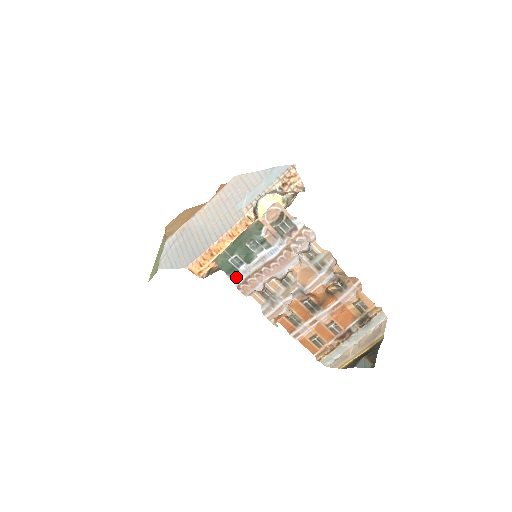
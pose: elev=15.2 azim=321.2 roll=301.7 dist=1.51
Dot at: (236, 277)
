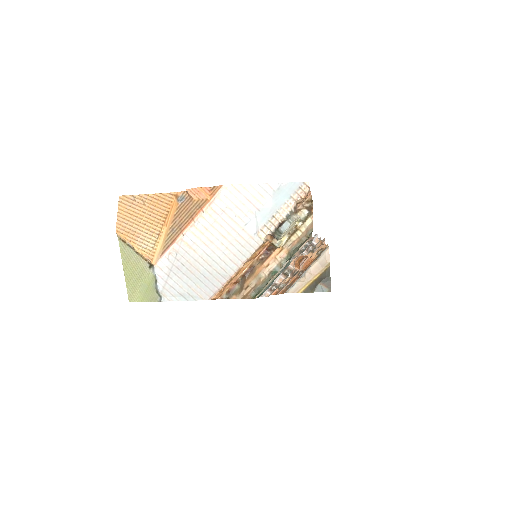
Dot at: occluded
